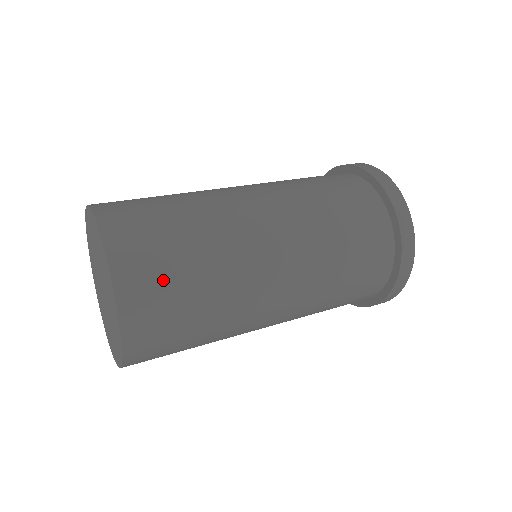
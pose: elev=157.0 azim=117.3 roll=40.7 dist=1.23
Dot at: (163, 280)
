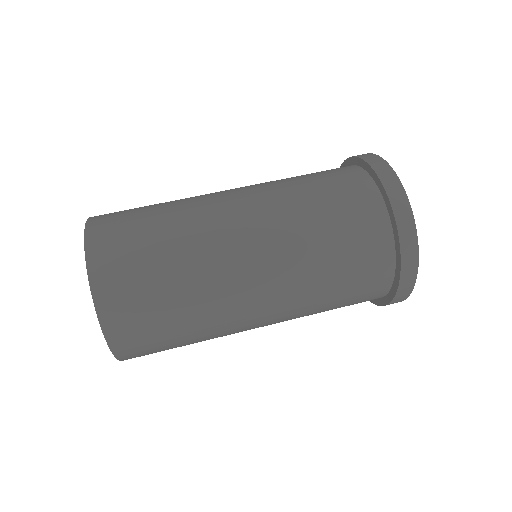
Dot at: (144, 315)
